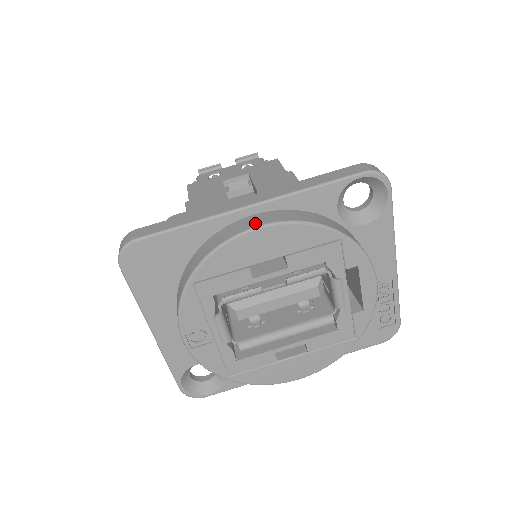
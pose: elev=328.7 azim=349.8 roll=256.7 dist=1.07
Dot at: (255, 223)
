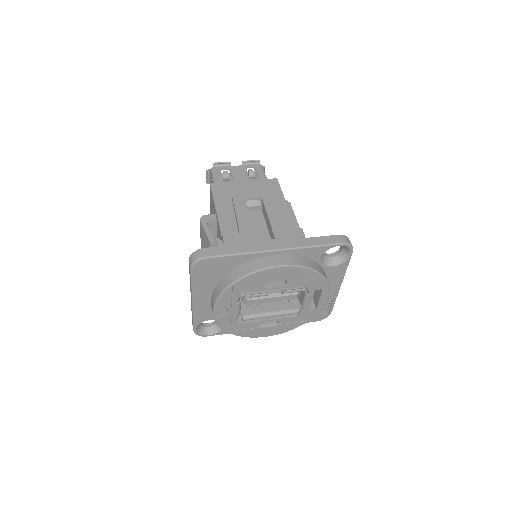
Dot at: (277, 263)
